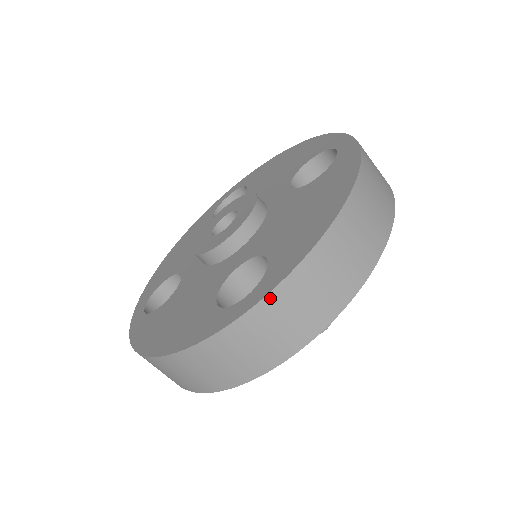
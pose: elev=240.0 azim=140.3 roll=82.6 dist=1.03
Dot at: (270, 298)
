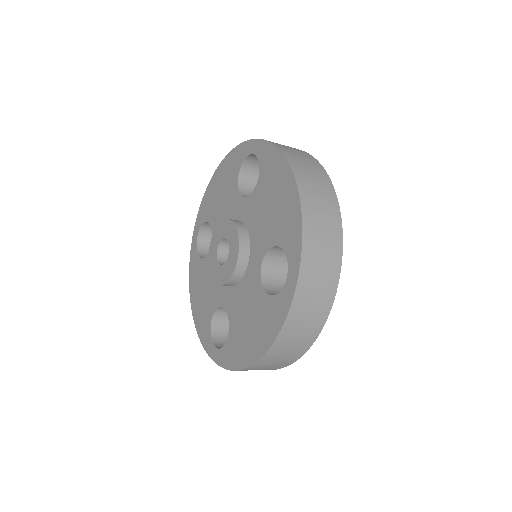
Dot at: occluded
